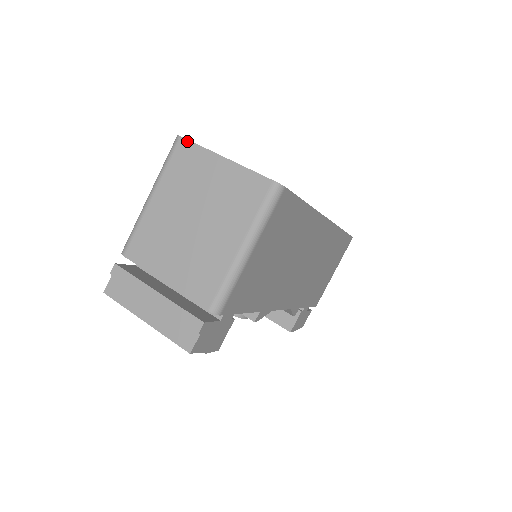
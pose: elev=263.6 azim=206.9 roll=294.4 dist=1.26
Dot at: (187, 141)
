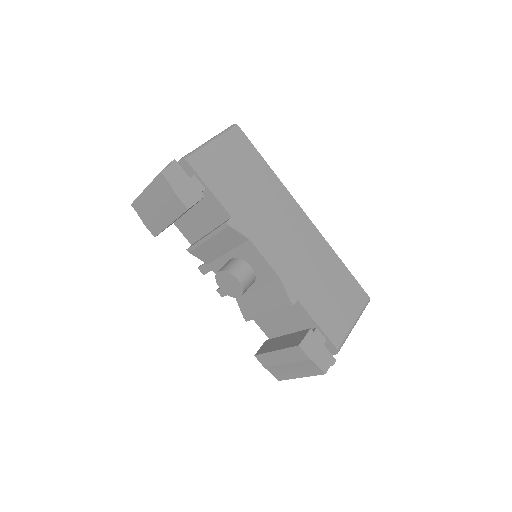
Dot at: occluded
